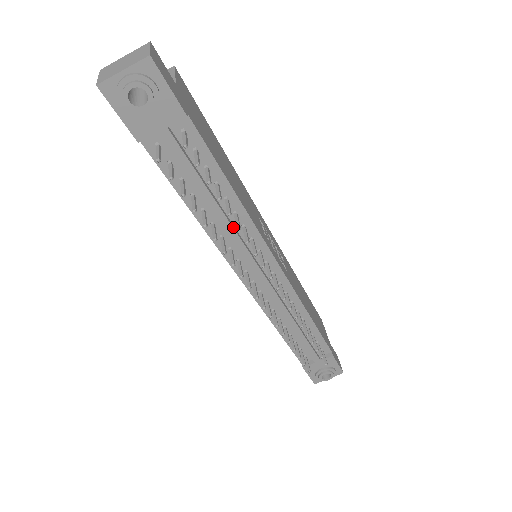
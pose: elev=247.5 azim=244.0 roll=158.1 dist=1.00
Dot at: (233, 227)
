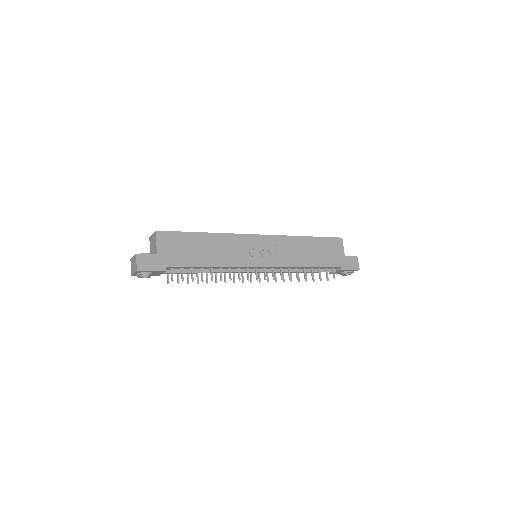
Dot at: (224, 272)
